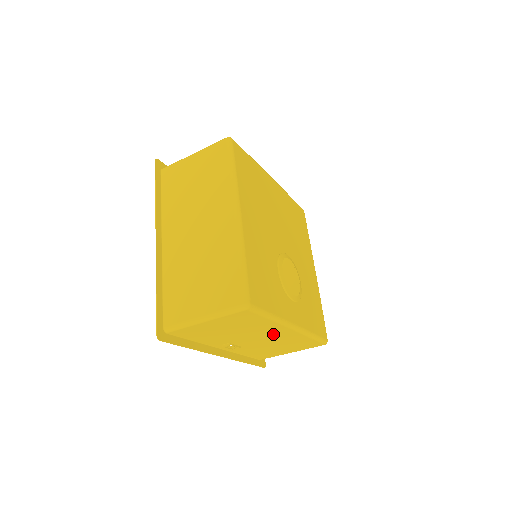
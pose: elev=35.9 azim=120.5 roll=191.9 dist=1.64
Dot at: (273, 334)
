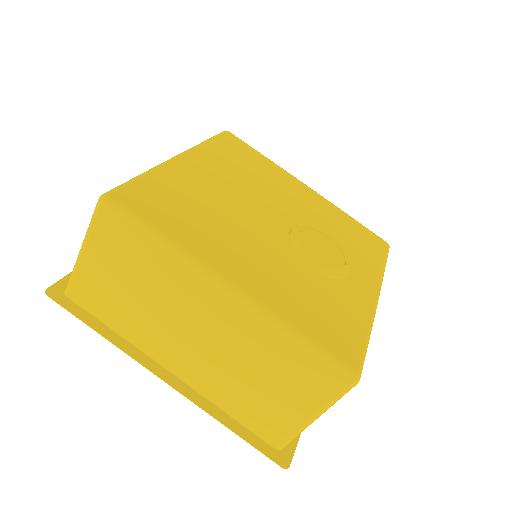
Dot at: occluded
